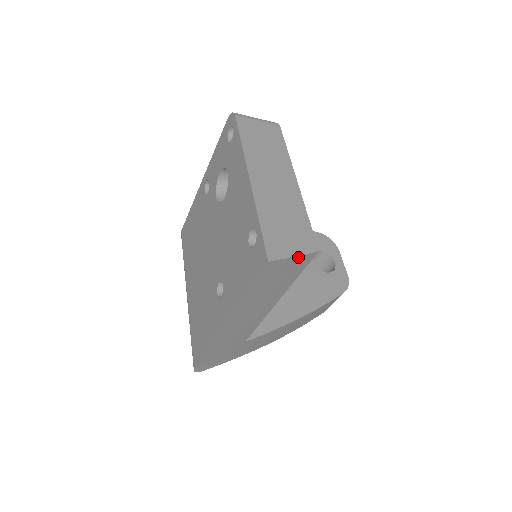
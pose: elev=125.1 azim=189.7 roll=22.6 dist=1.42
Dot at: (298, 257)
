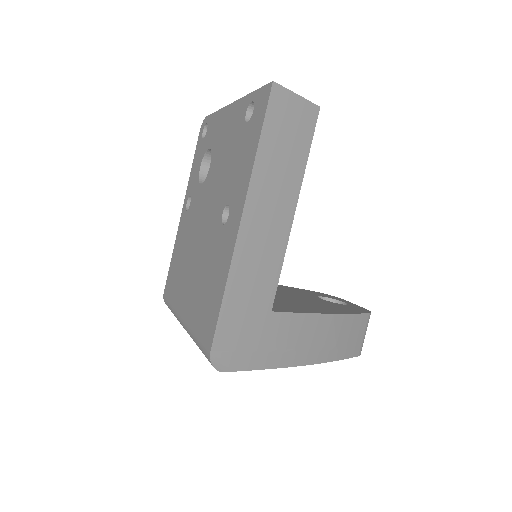
Dot at: (301, 101)
